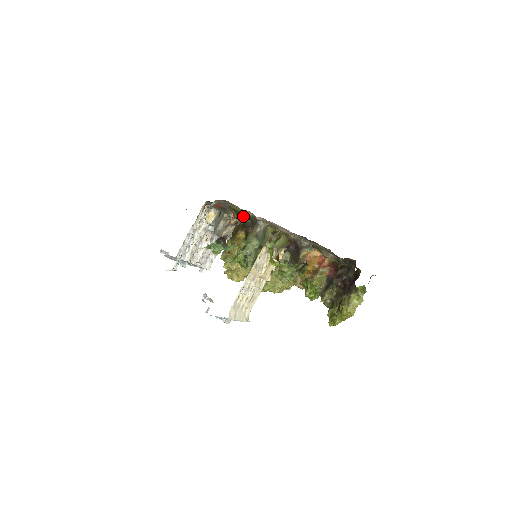
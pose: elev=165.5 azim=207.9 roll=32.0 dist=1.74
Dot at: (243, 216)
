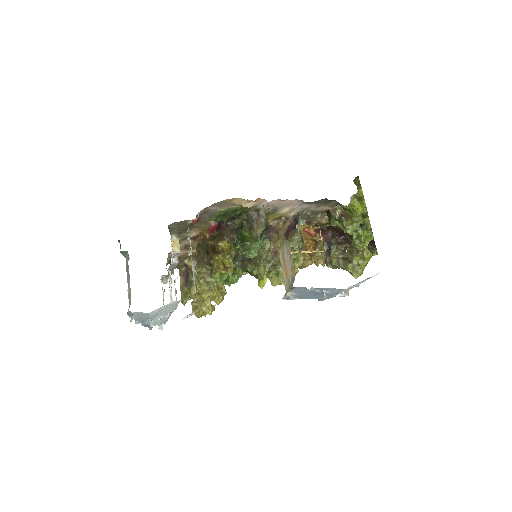
Dot at: (233, 217)
